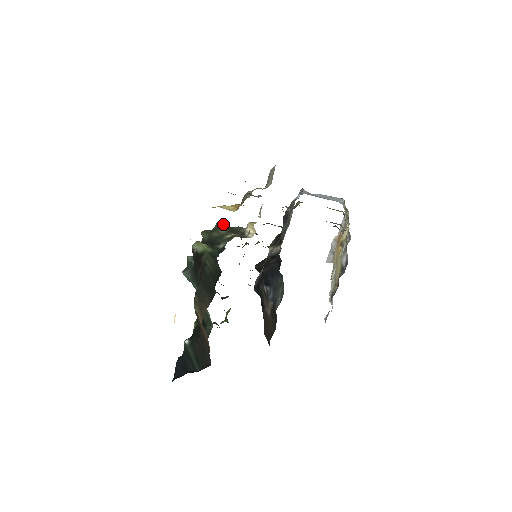
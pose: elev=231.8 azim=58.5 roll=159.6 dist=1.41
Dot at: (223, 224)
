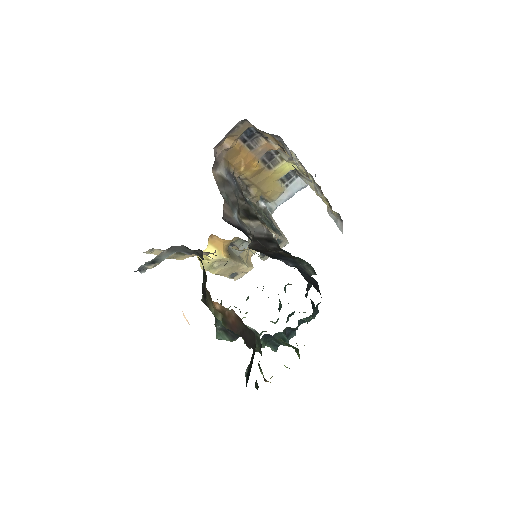
Dot at: occluded
